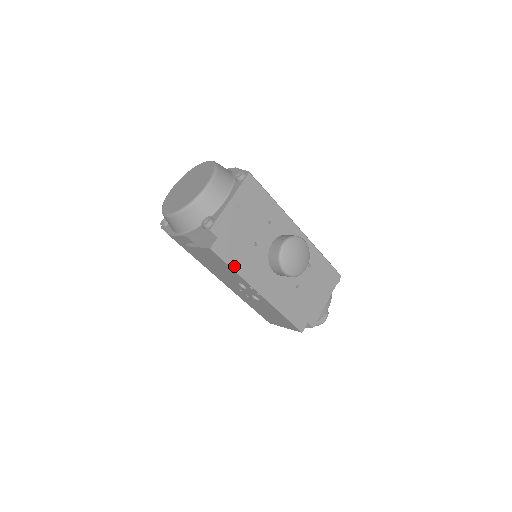
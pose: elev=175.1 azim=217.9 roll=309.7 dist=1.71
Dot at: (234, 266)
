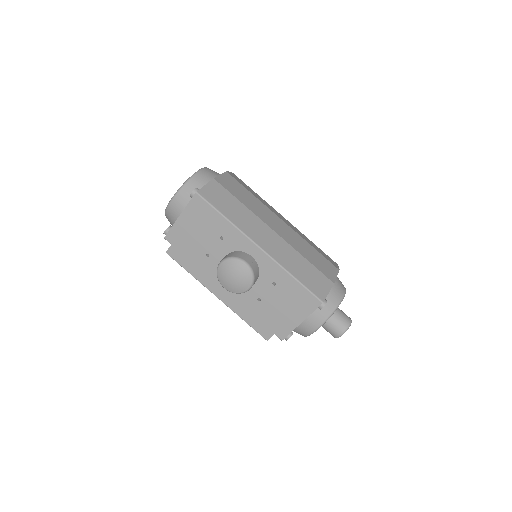
Dot at: (188, 269)
